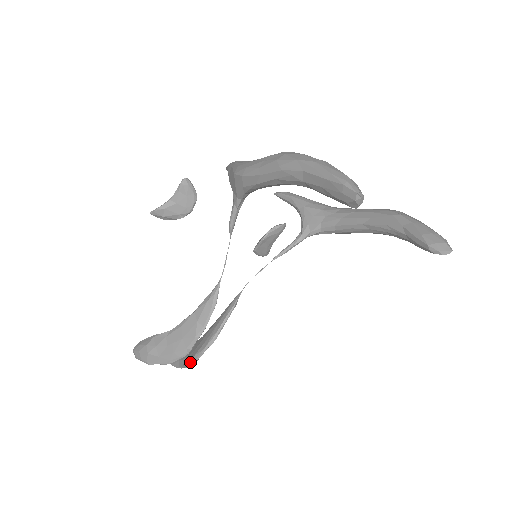
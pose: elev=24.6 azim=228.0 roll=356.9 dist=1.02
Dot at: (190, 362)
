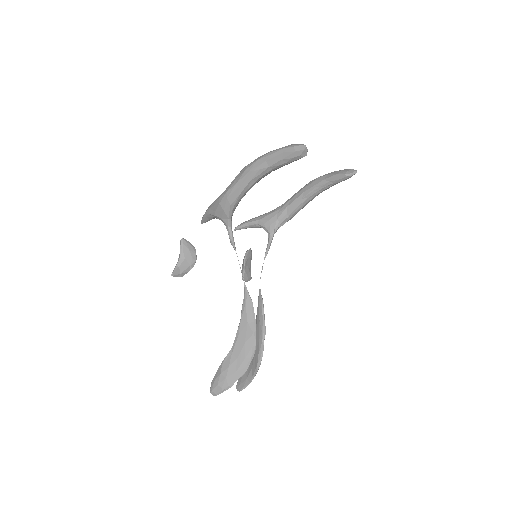
Dot at: (258, 362)
